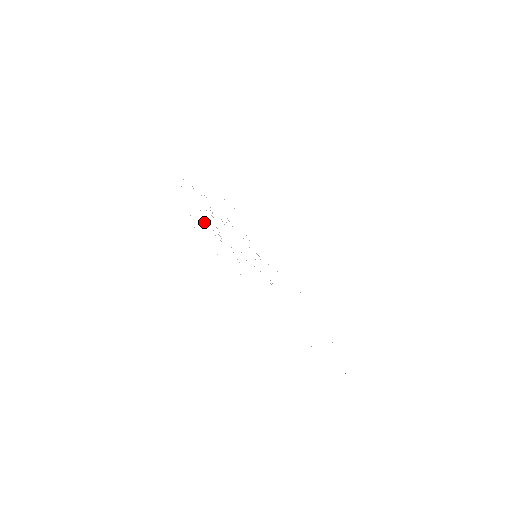
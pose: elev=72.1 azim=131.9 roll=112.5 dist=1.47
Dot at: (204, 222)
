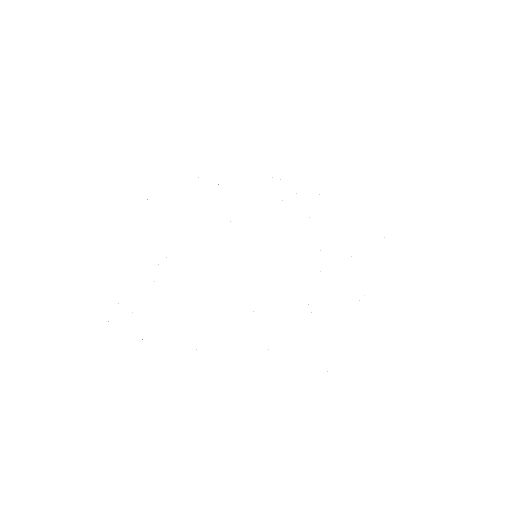
Dot at: occluded
